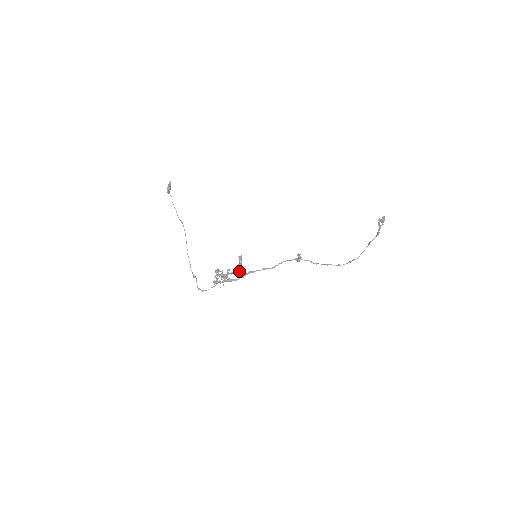
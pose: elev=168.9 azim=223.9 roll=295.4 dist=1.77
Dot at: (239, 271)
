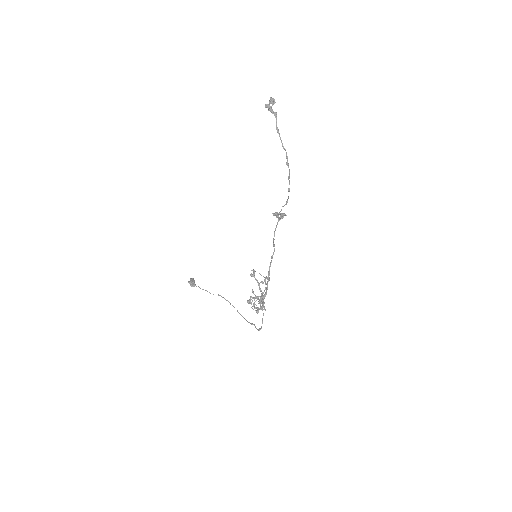
Dot at: (260, 282)
